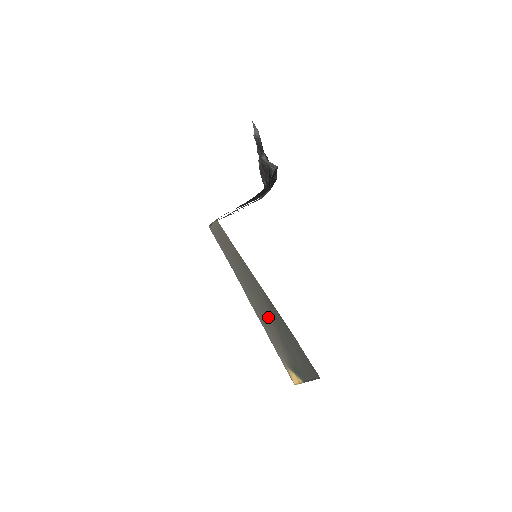
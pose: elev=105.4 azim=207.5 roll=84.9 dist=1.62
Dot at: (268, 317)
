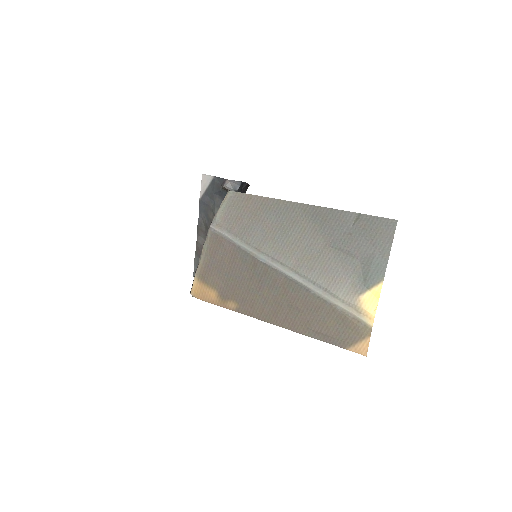
Dot at: (315, 244)
